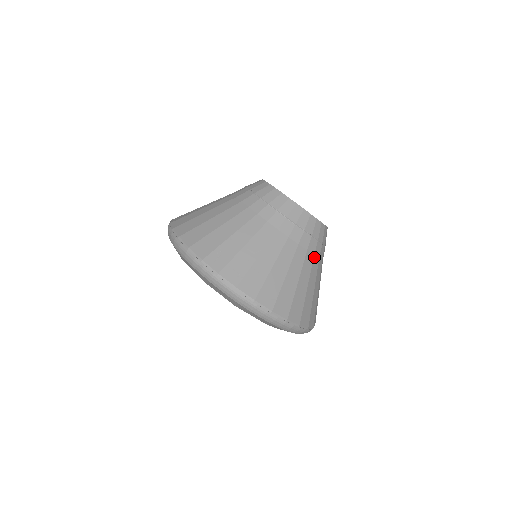
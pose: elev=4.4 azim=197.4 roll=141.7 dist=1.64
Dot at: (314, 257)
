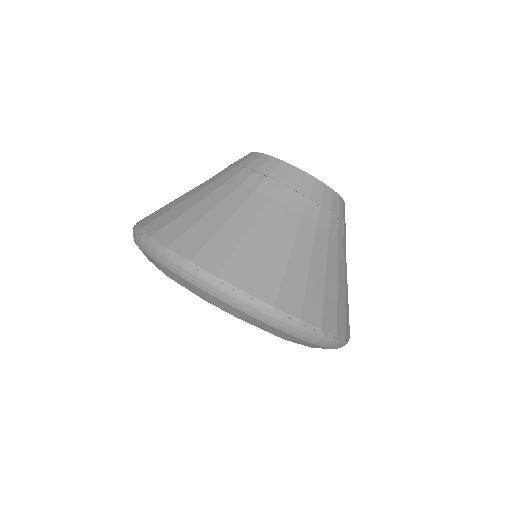
Dot at: (288, 210)
